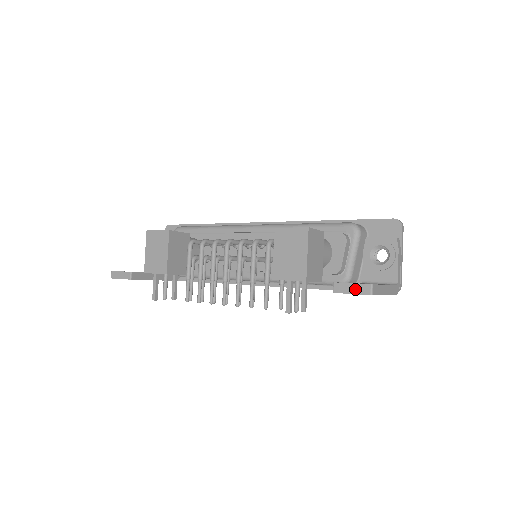
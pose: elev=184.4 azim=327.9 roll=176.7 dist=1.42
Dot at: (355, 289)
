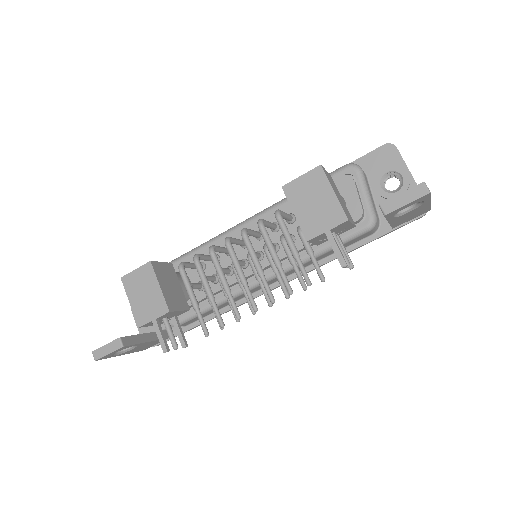
Dot at: (408, 197)
